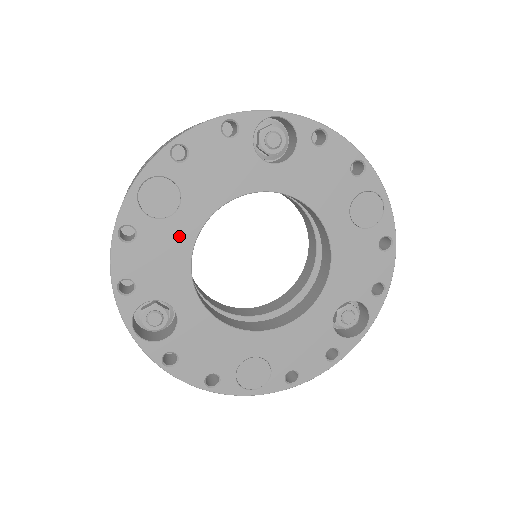
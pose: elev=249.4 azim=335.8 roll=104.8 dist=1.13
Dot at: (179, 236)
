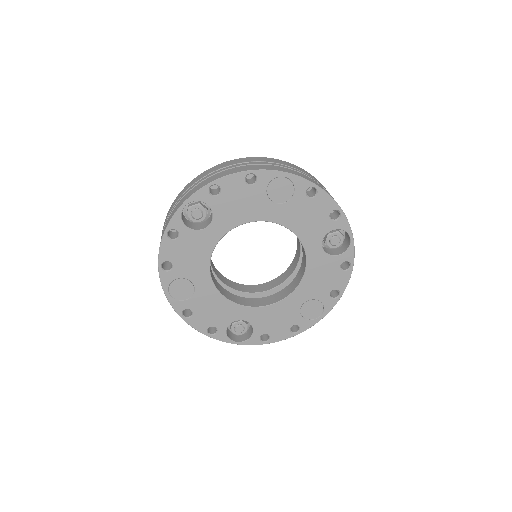
Dot at: (208, 294)
